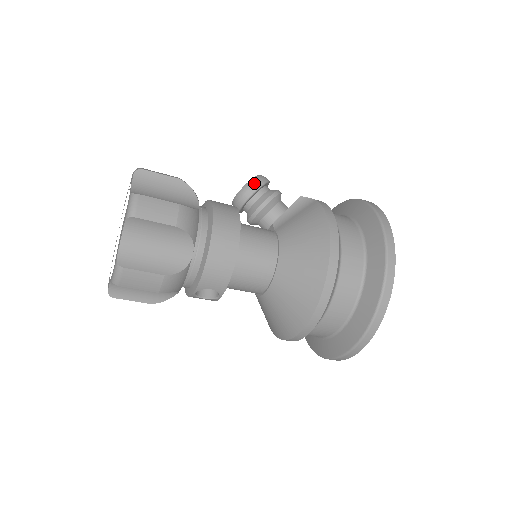
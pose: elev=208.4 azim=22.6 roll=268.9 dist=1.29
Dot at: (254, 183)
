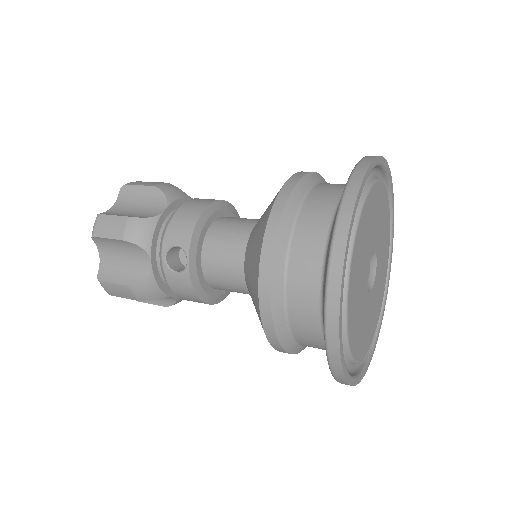
Dot at: occluded
